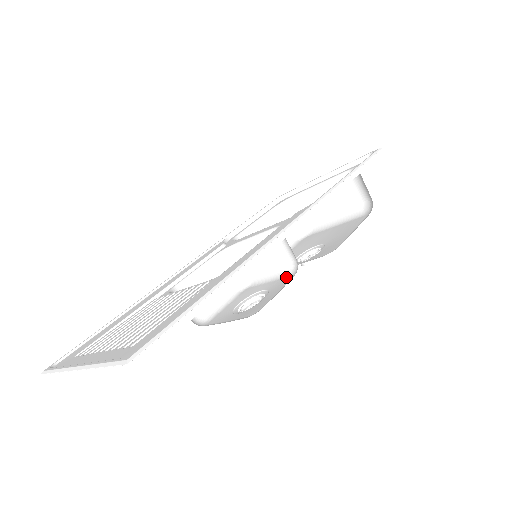
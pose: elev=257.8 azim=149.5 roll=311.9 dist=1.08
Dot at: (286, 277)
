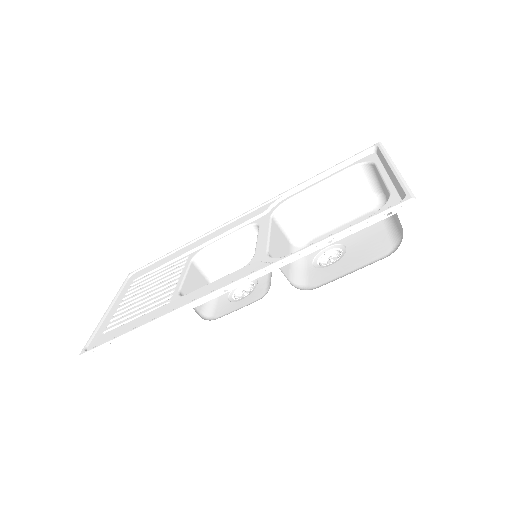
Dot at: (265, 290)
